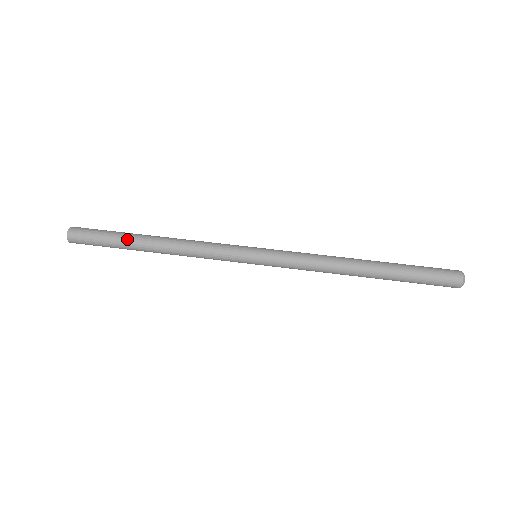
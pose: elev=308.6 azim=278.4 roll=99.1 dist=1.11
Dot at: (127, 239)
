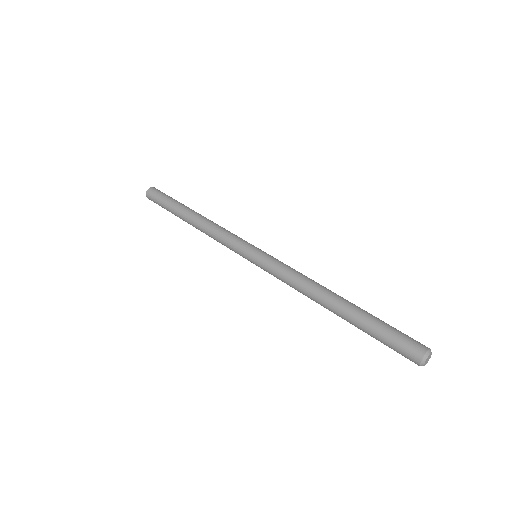
Dot at: (182, 204)
